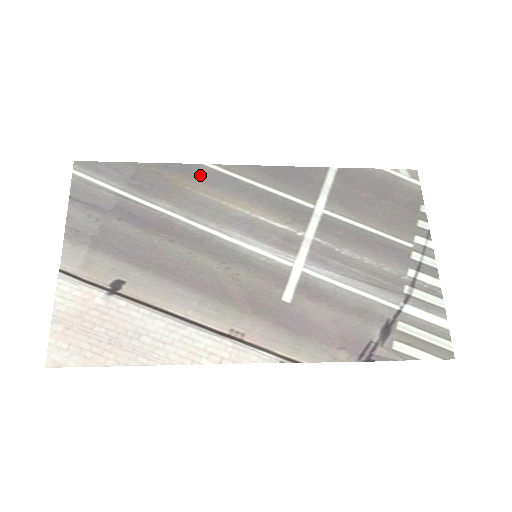
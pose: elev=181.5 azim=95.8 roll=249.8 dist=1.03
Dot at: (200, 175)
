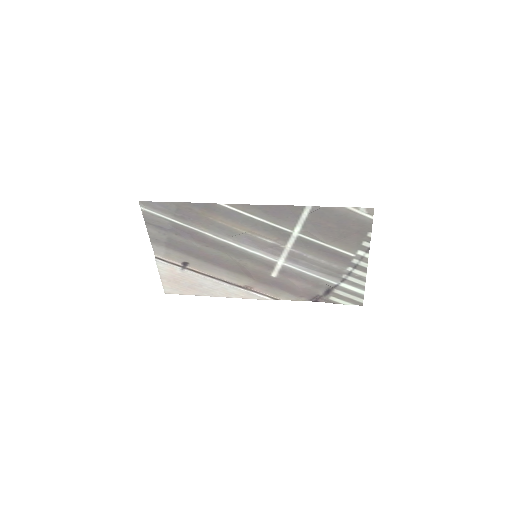
Dot at: (217, 211)
